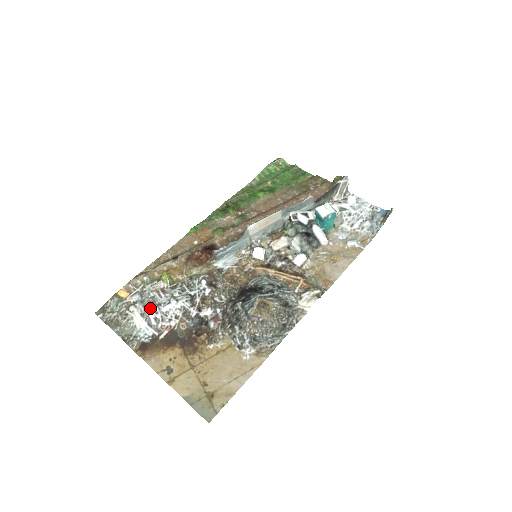
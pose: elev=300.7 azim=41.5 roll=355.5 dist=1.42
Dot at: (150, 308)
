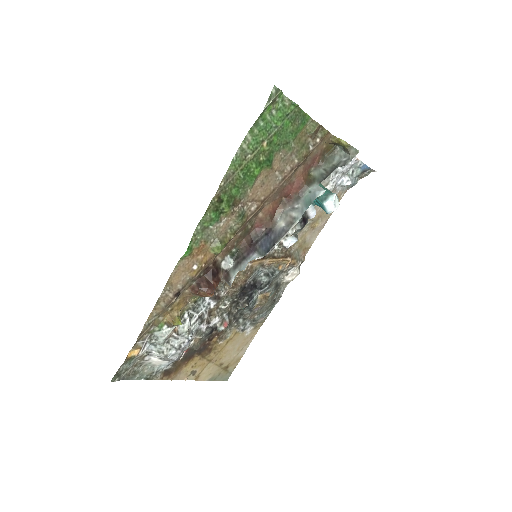
Dot at: (173, 355)
